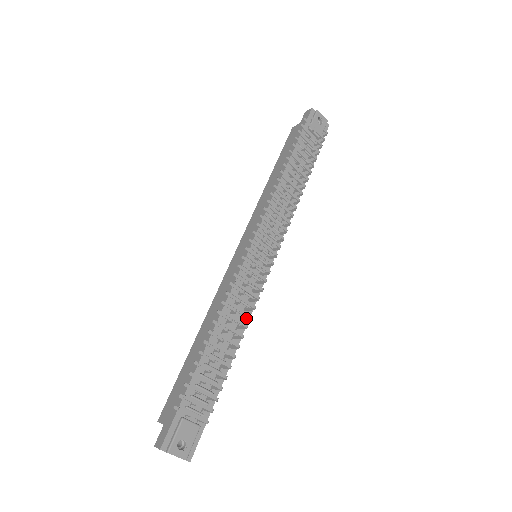
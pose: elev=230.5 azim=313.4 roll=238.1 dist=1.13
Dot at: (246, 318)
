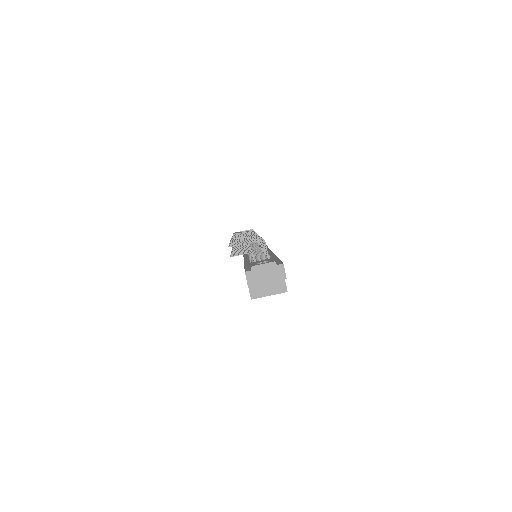
Dot at: occluded
